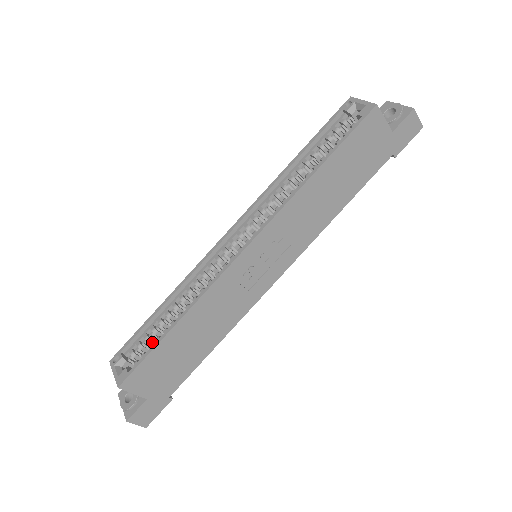
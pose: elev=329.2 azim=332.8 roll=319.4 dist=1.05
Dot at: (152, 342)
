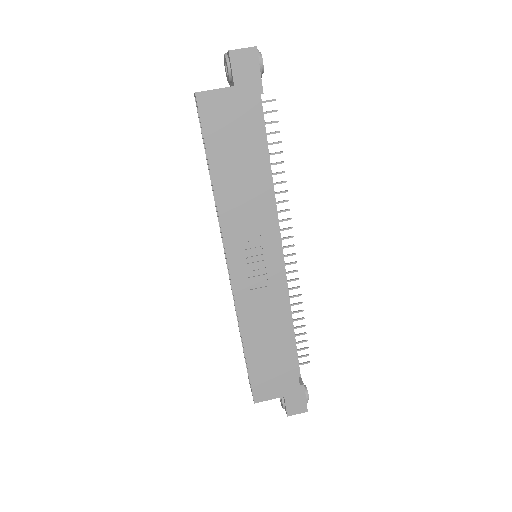
Dot at: occluded
